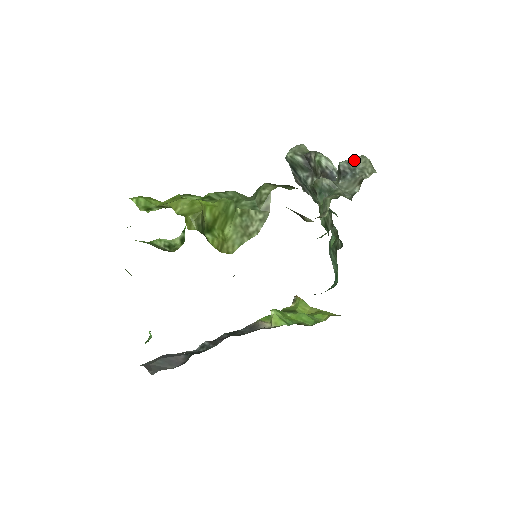
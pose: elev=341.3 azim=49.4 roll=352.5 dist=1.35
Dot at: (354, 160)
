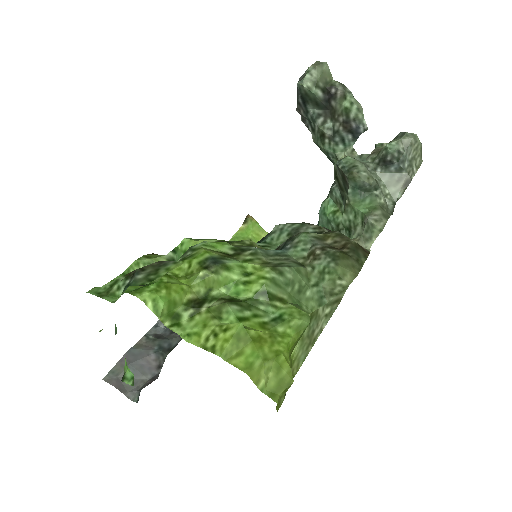
Dot at: (406, 145)
